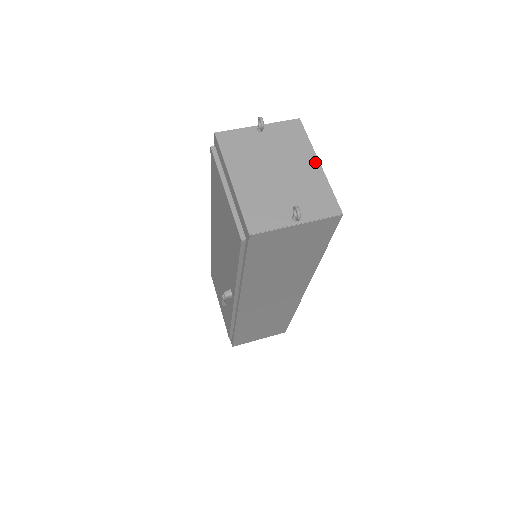
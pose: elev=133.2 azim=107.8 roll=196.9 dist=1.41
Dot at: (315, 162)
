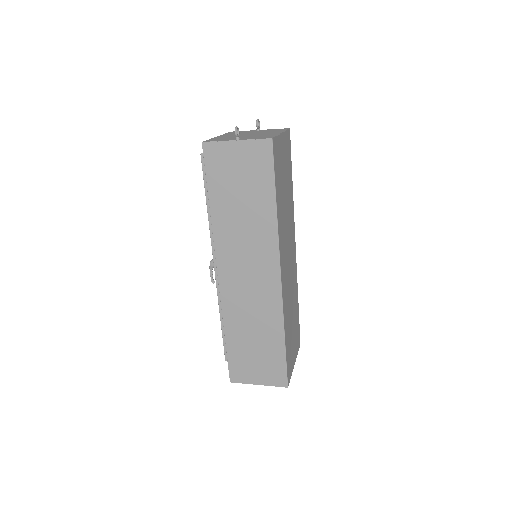
Dot at: occluded
